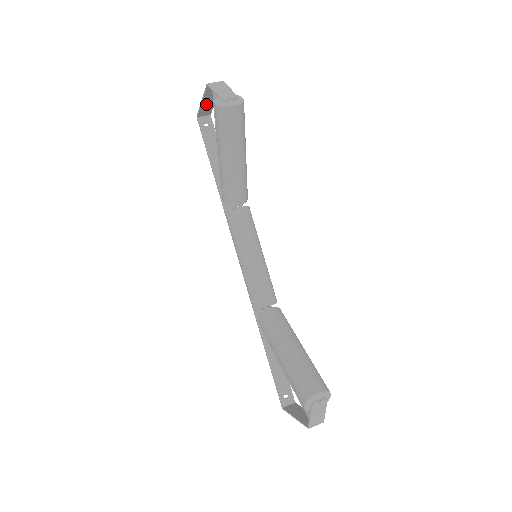
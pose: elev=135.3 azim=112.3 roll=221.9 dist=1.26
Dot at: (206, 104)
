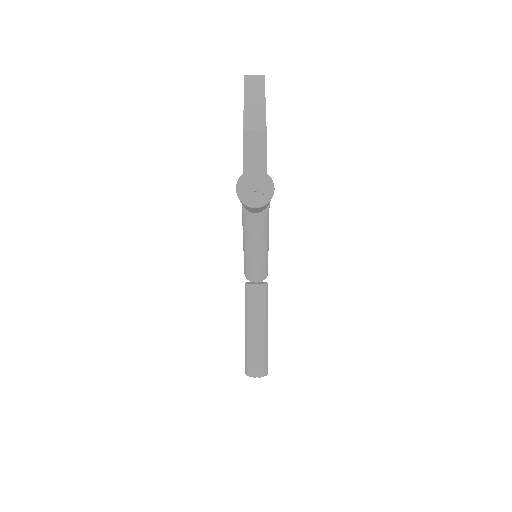
Dot at: (252, 96)
